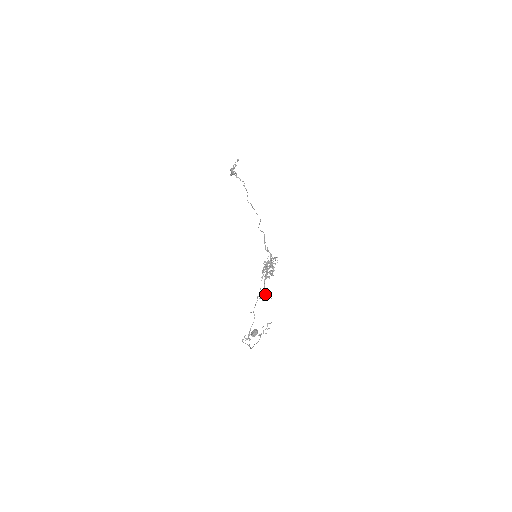
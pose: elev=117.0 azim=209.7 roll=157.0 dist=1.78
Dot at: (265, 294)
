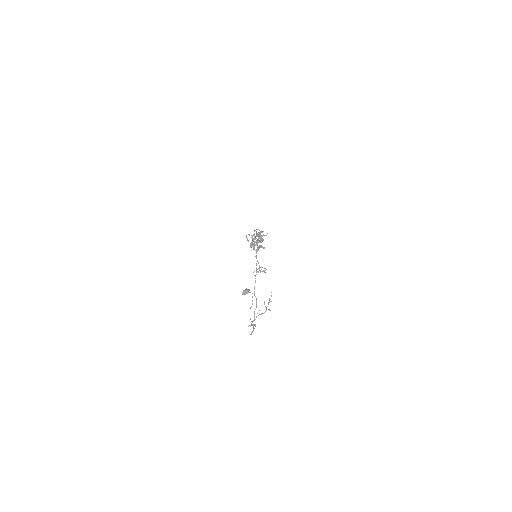
Dot at: (259, 267)
